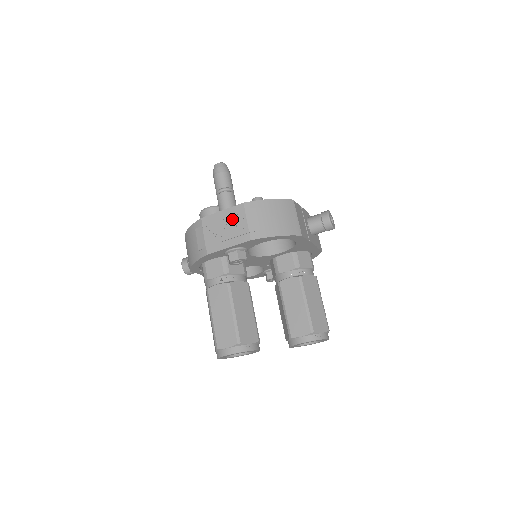
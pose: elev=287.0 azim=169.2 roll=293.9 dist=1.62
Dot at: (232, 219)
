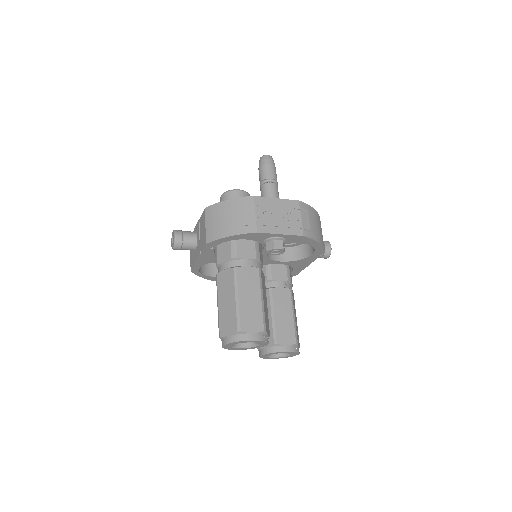
Dot at: (287, 210)
